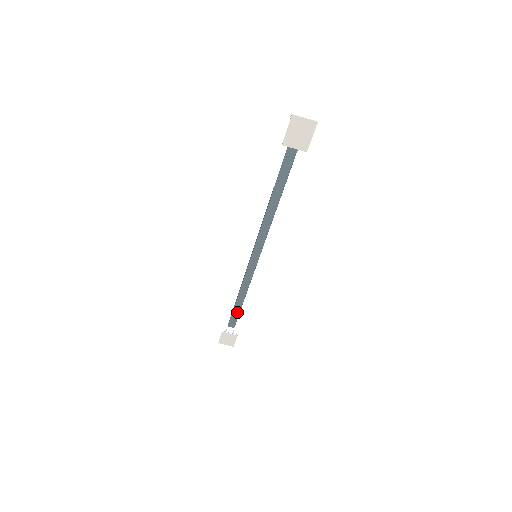
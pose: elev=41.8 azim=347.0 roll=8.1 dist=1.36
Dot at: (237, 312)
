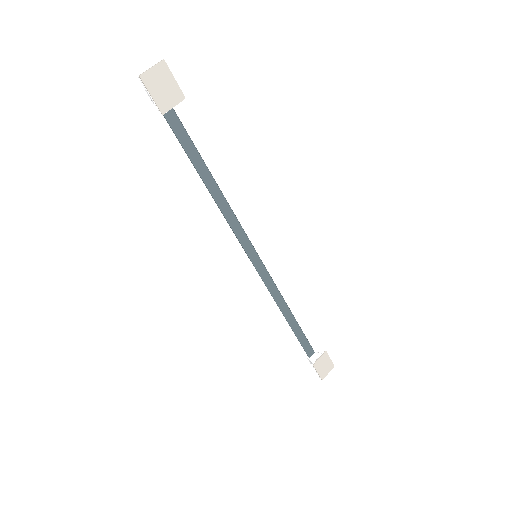
Dot at: (300, 333)
